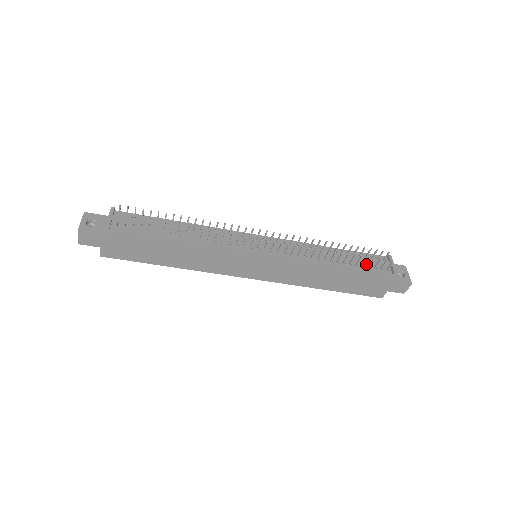
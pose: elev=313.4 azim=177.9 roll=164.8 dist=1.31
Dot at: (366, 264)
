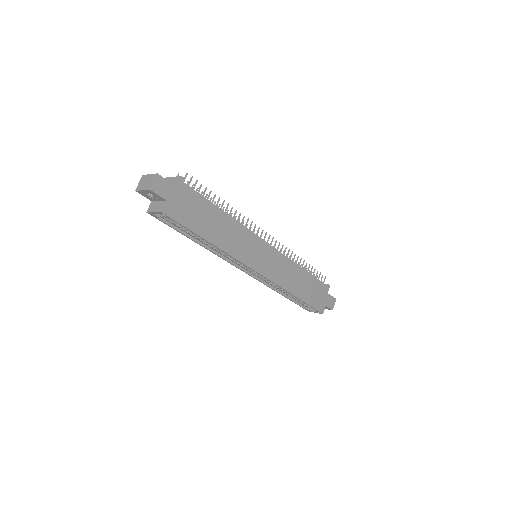
Dot at: occluded
